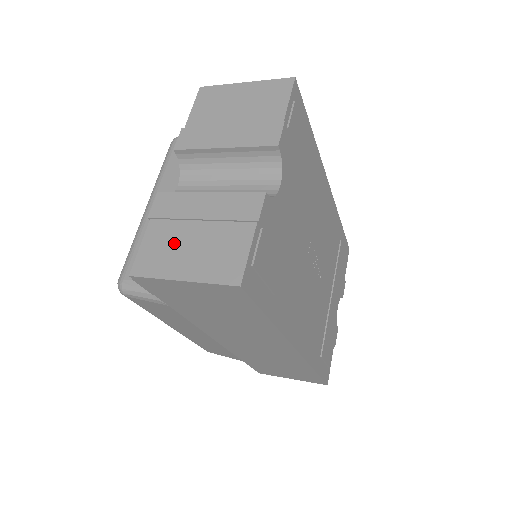
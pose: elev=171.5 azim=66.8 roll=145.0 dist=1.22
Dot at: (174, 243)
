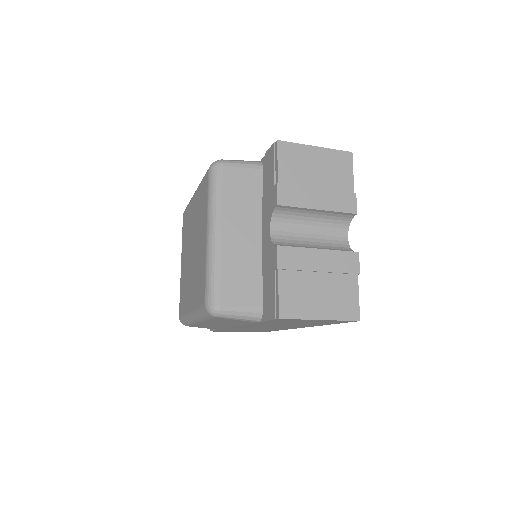
Dot at: (305, 291)
